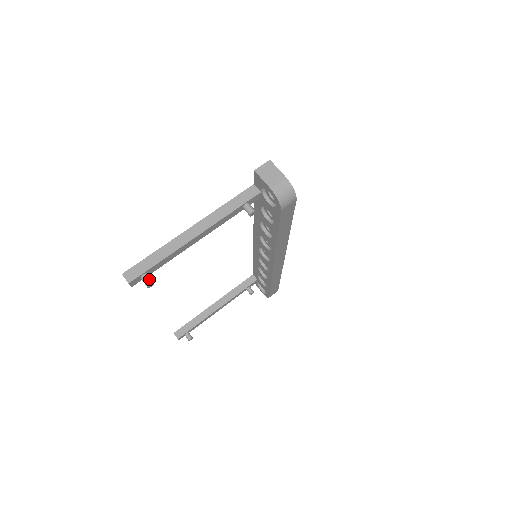
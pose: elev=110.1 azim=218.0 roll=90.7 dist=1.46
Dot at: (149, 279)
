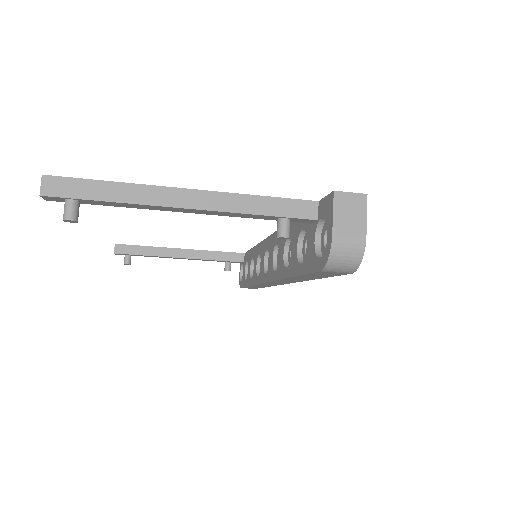
Dot at: (73, 212)
